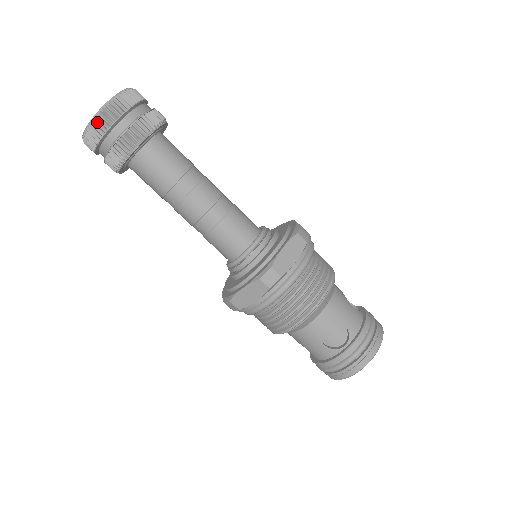
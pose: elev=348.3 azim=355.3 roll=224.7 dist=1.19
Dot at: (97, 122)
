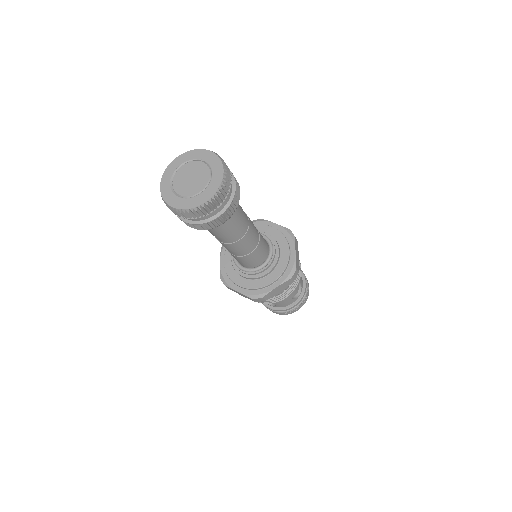
Dot at: (216, 199)
